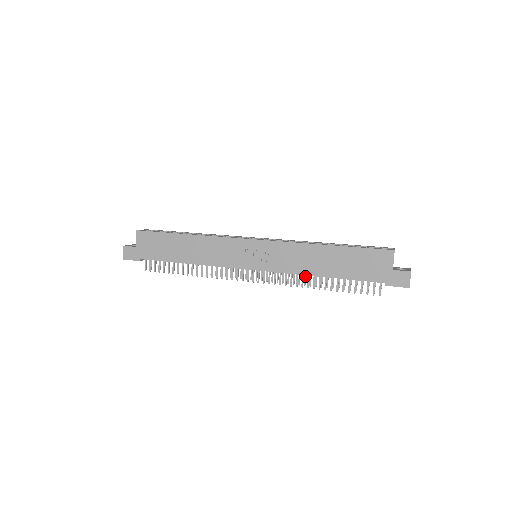
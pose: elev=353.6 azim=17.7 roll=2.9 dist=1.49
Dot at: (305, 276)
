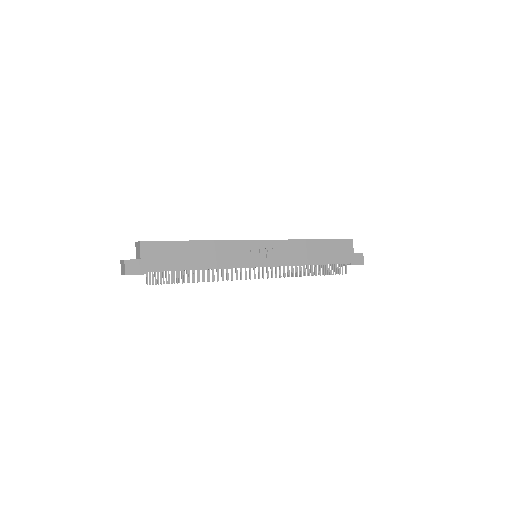
Dot at: occluded
